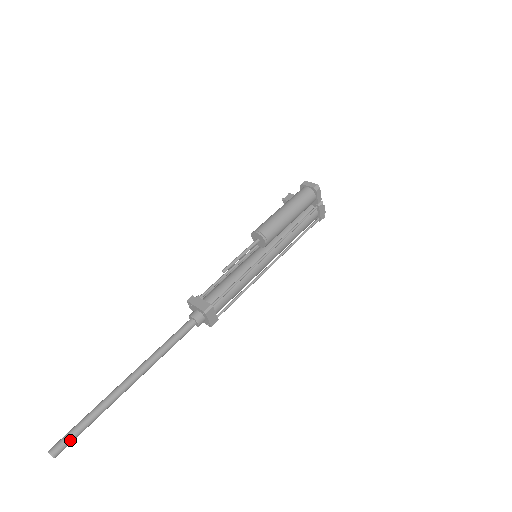
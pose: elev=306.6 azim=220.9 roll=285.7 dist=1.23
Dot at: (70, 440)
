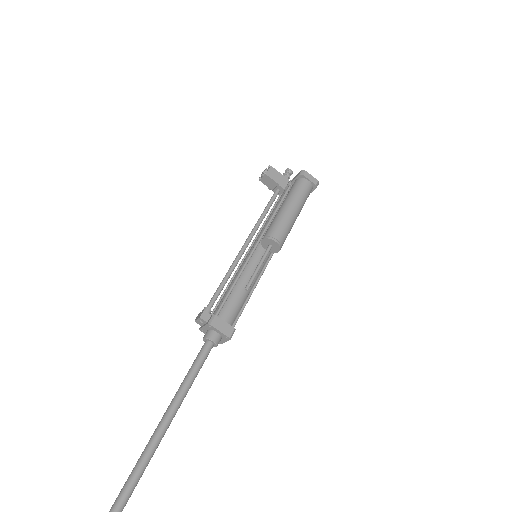
Dot at: out of frame
